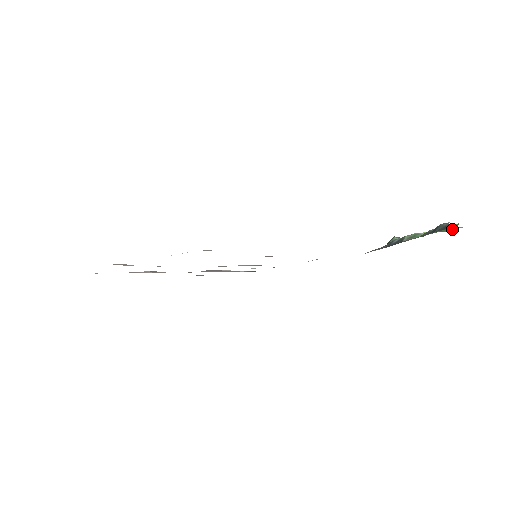
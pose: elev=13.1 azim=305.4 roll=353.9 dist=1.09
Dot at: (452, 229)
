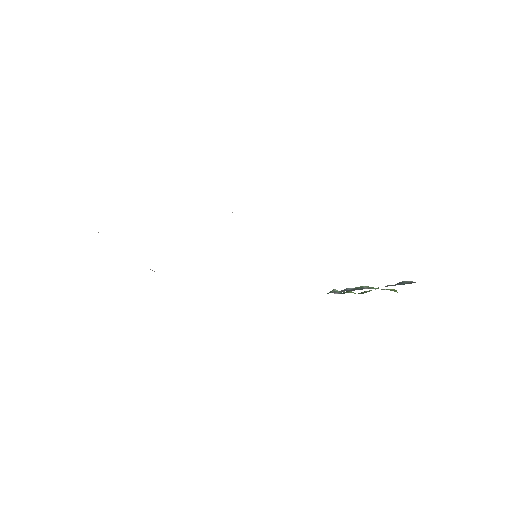
Dot at: (395, 291)
